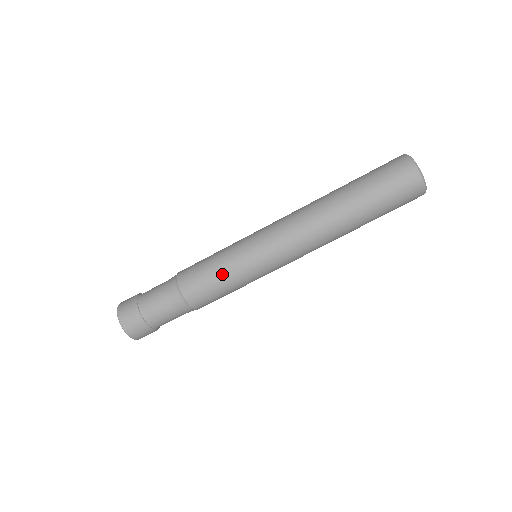
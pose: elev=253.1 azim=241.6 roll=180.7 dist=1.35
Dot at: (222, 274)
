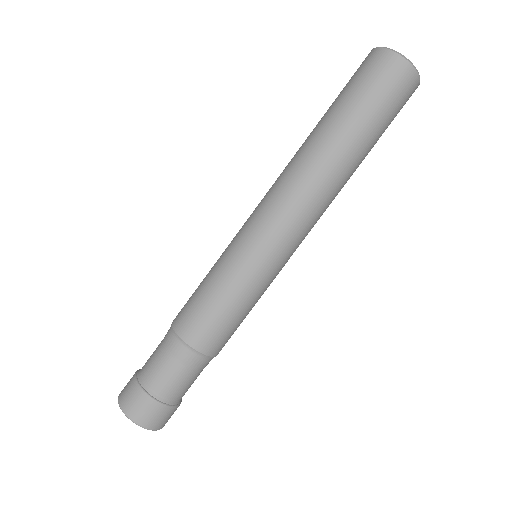
Dot at: (207, 279)
